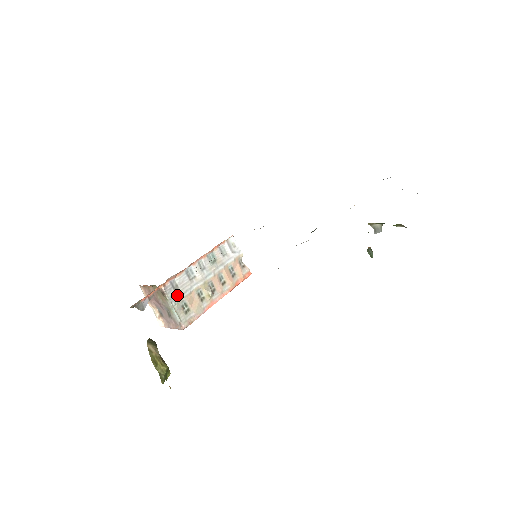
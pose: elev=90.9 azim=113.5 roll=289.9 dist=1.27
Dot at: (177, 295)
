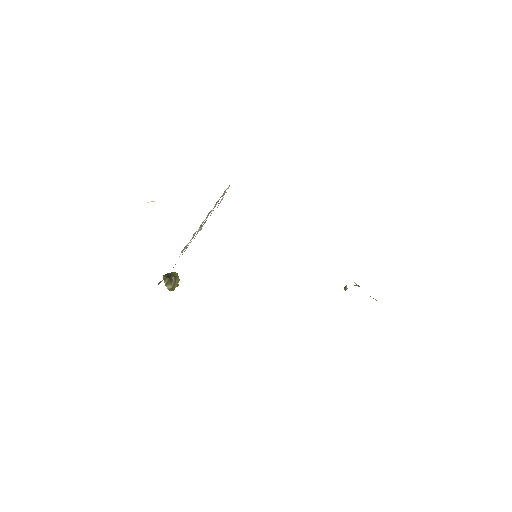
Dot at: occluded
